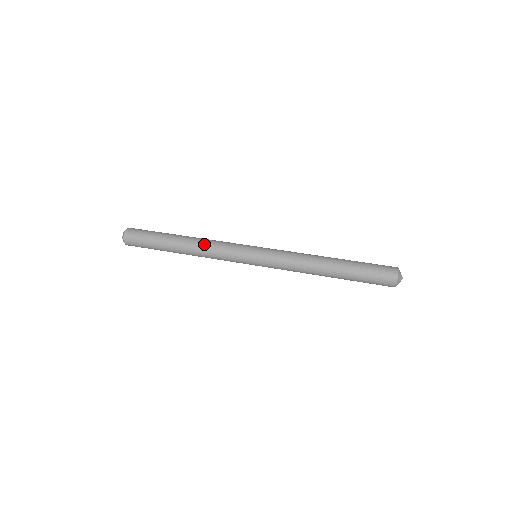
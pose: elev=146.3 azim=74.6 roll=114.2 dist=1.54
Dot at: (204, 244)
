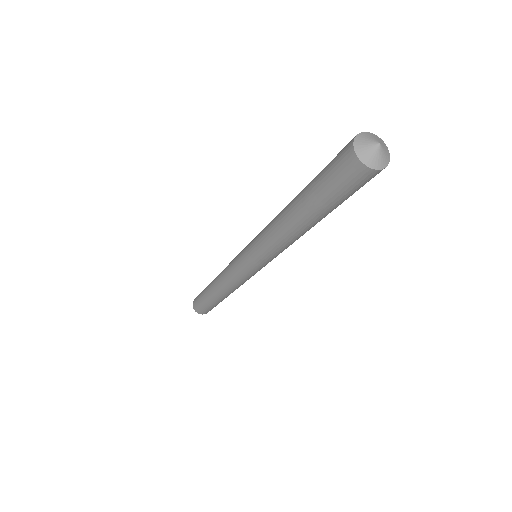
Dot at: occluded
